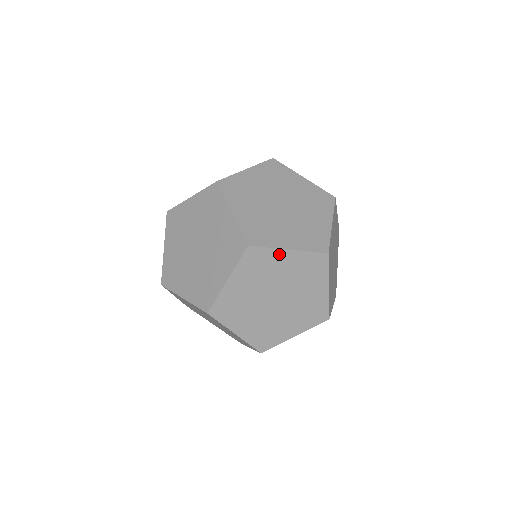
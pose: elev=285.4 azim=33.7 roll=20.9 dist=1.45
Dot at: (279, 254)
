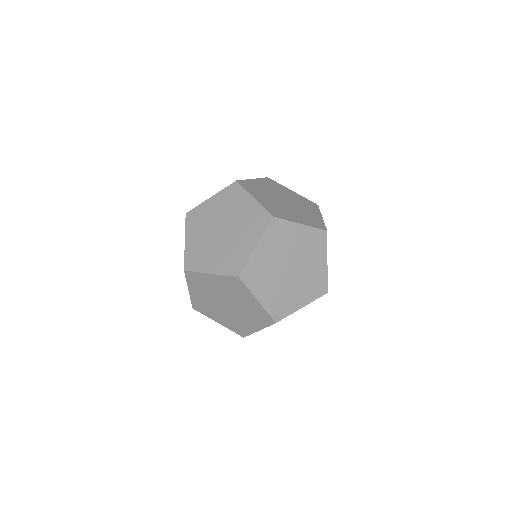
Dot at: (250, 296)
